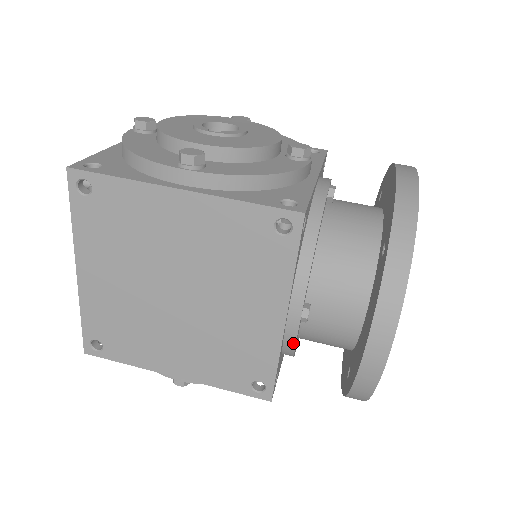
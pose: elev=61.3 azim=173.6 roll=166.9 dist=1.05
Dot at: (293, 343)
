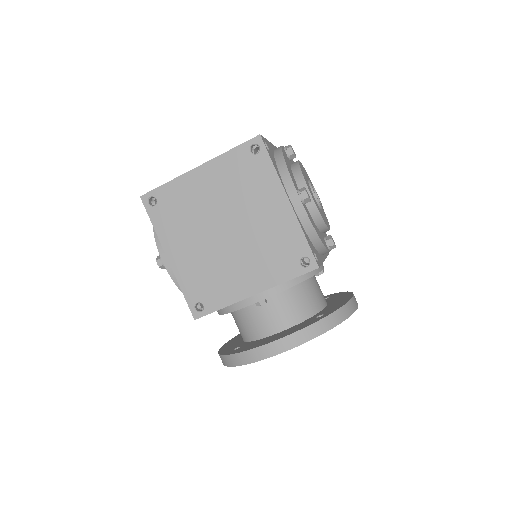
Dot at: (239, 308)
